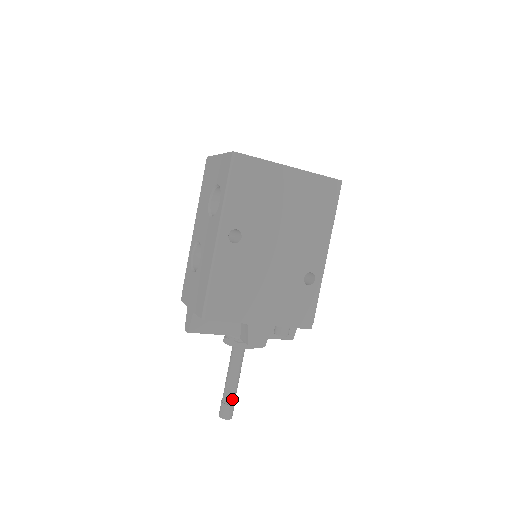
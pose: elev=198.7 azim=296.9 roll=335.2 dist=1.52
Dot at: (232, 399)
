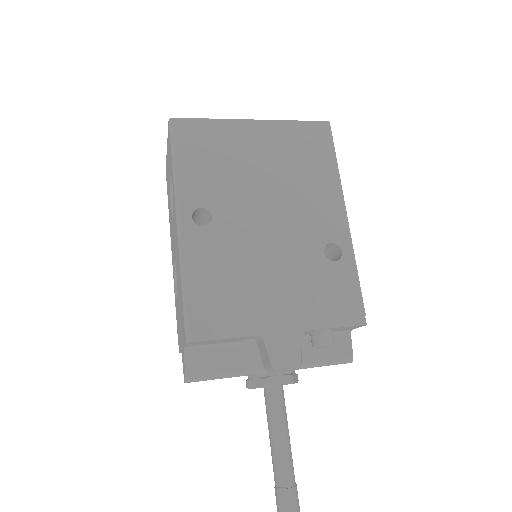
Dot at: (288, 478)
